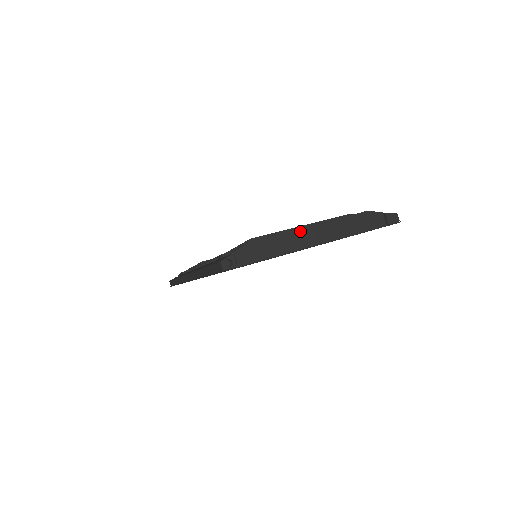
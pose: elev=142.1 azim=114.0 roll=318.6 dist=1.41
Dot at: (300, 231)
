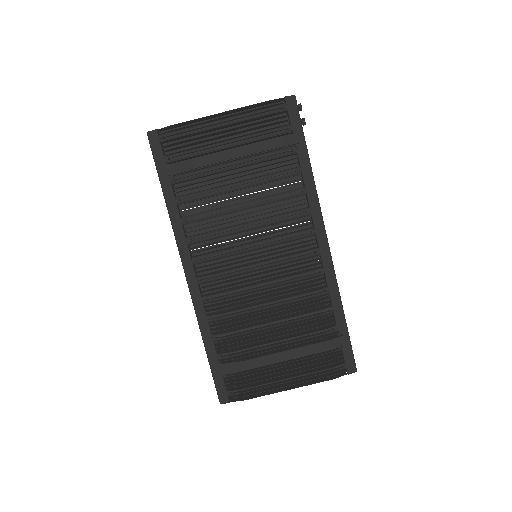
Dot at: (279, 391)
